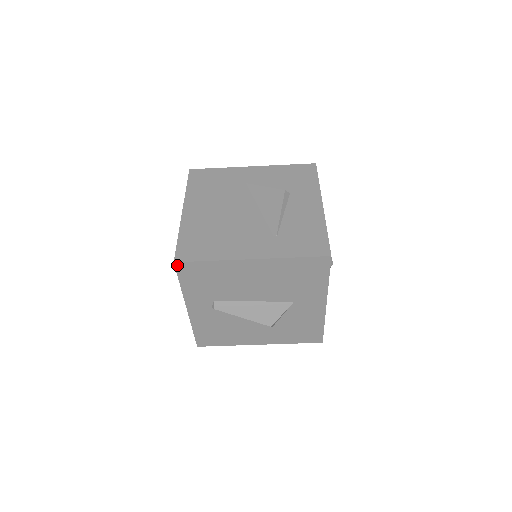
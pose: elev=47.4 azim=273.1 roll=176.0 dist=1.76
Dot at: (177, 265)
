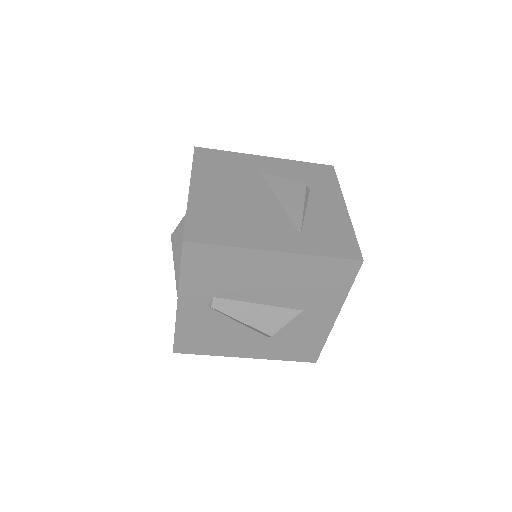
Dot at: (185, 246)
